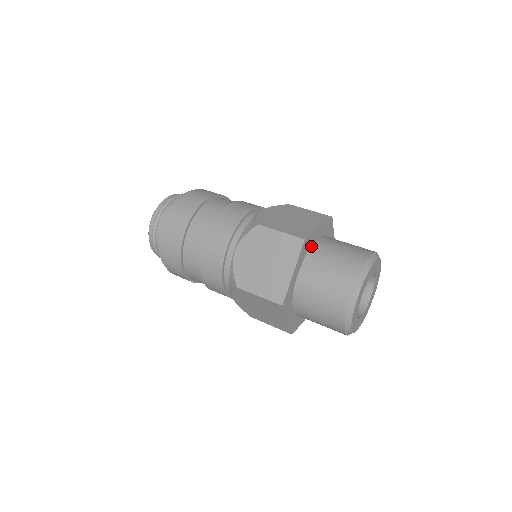
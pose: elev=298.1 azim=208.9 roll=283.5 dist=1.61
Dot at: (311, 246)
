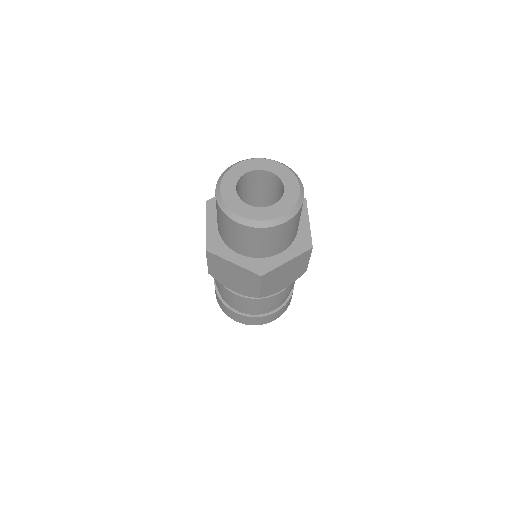
Dot at: occluded
